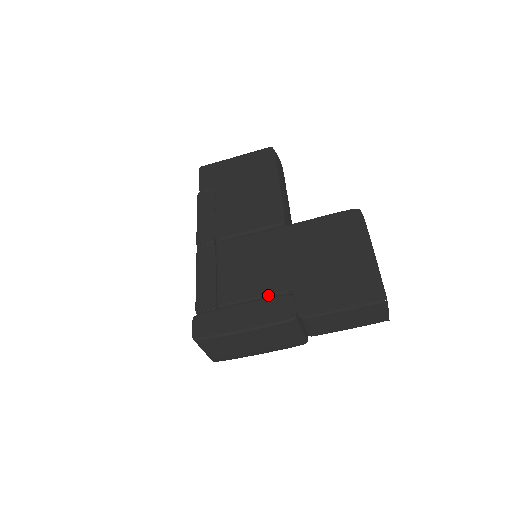
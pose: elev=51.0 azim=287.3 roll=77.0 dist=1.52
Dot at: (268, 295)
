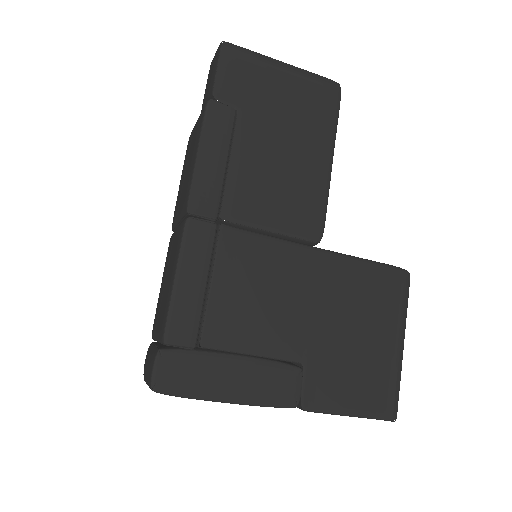
Dot at: (273, 358)
